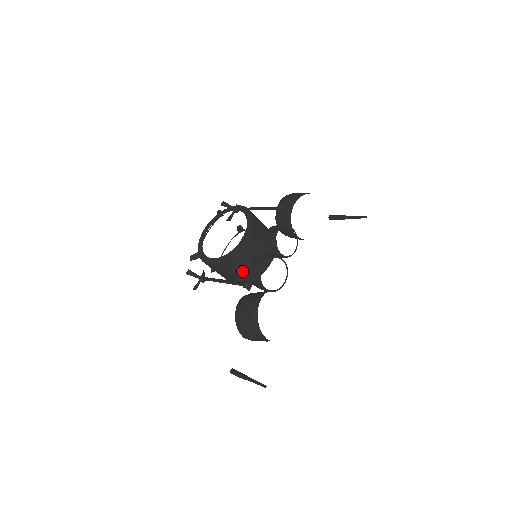
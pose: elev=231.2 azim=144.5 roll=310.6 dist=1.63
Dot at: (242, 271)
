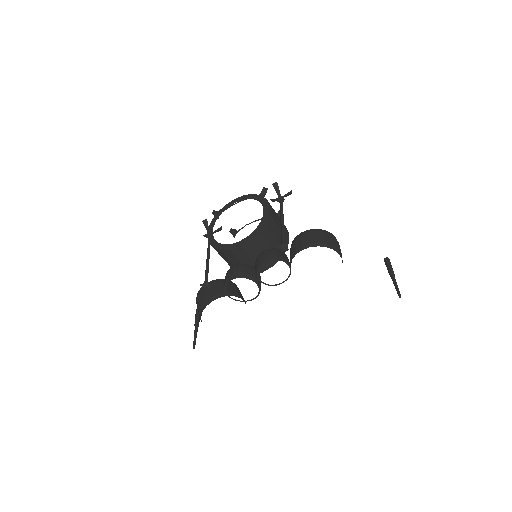
Dot at: (228, 262)
